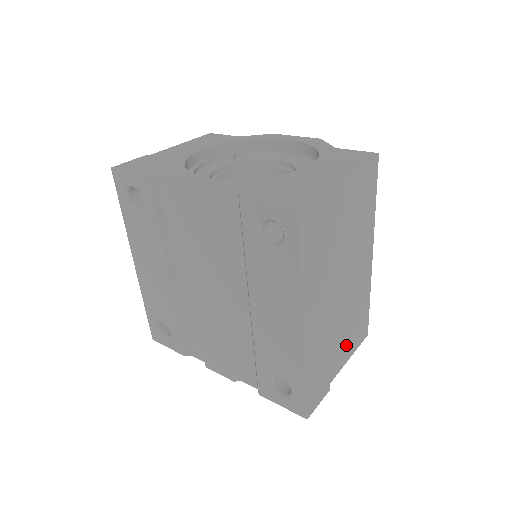
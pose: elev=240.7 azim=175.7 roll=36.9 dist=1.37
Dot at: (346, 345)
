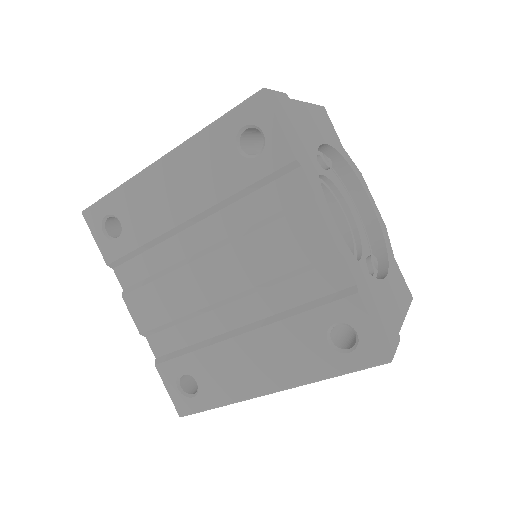
Dot at: occluded
